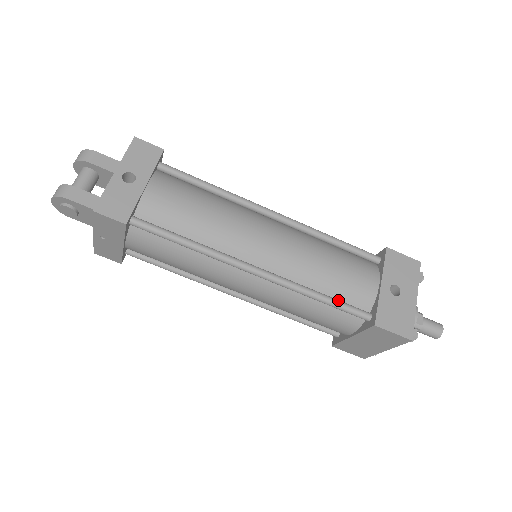
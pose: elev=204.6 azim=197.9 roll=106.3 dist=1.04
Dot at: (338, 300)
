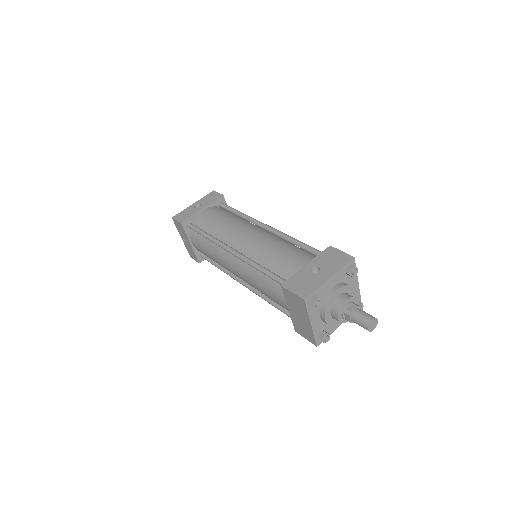
Dot at: (271, 272)
